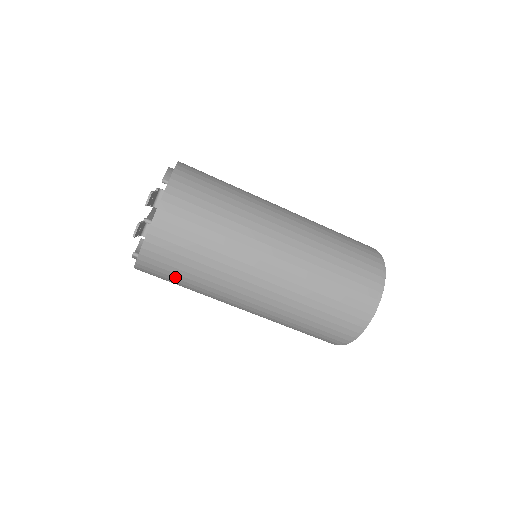
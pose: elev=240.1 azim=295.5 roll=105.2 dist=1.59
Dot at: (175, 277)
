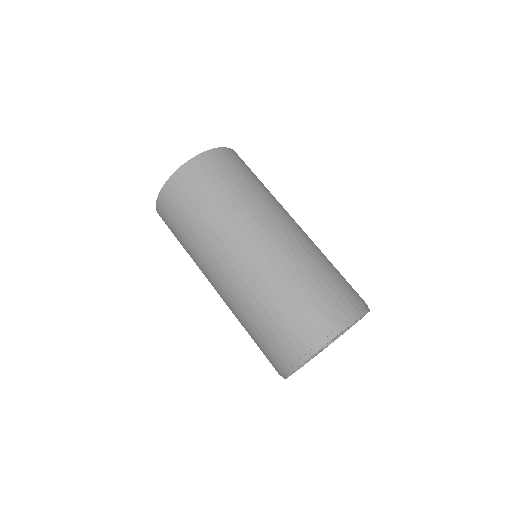
Dot at: (210, 187)
